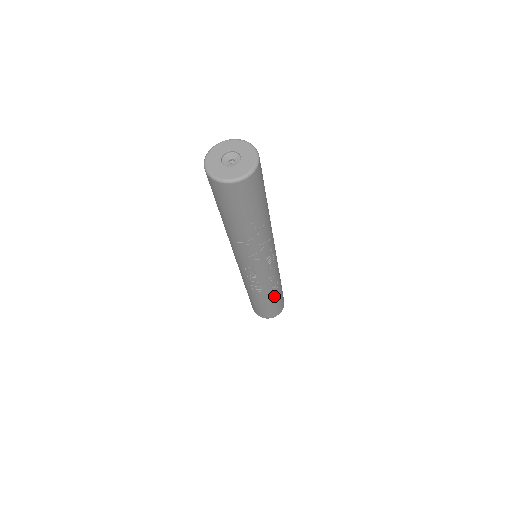
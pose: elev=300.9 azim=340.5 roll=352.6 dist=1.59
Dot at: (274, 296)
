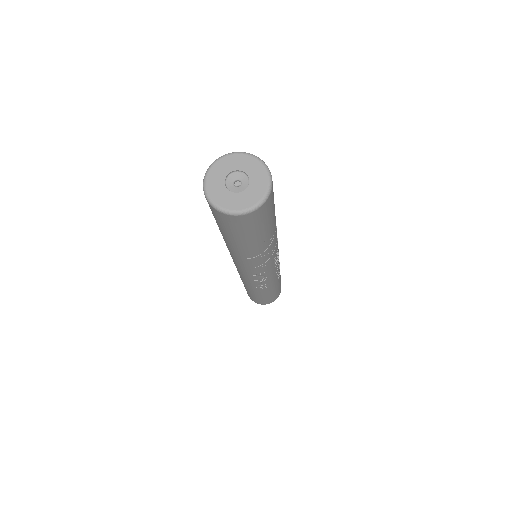
Dot at: (277, 284)
